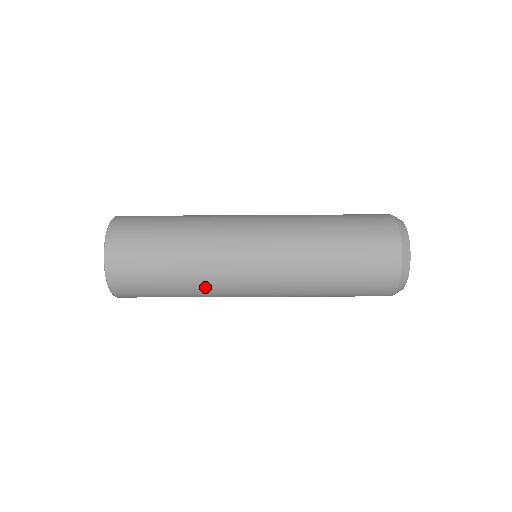
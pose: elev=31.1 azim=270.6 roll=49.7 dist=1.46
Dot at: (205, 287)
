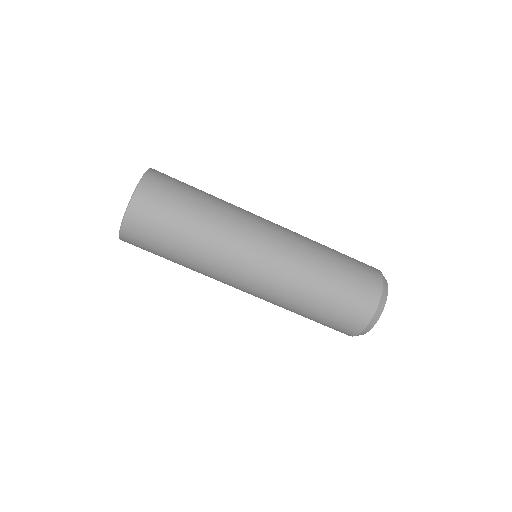
Dot at: (204, 267)
